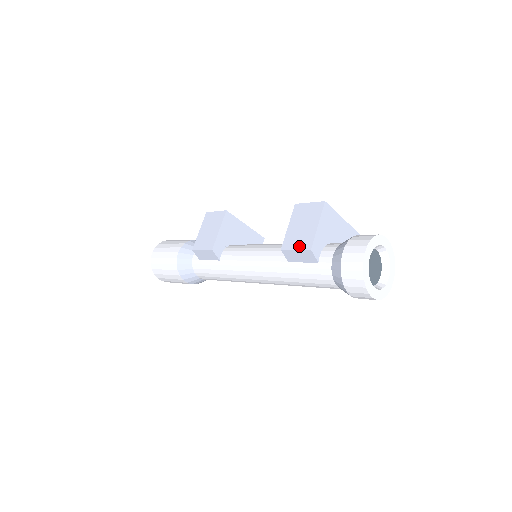
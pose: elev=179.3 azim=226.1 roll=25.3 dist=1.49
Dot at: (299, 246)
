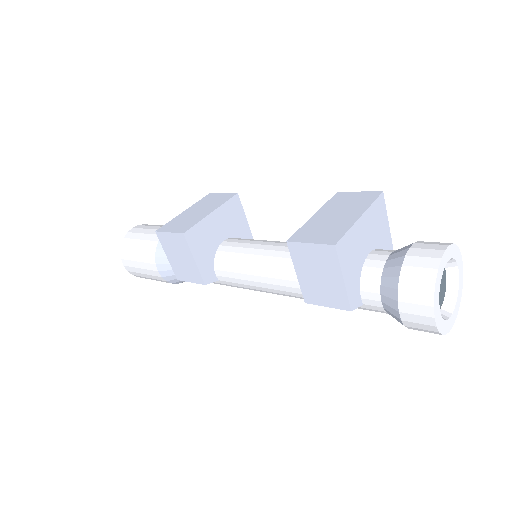
Dot at: (330, 304)
